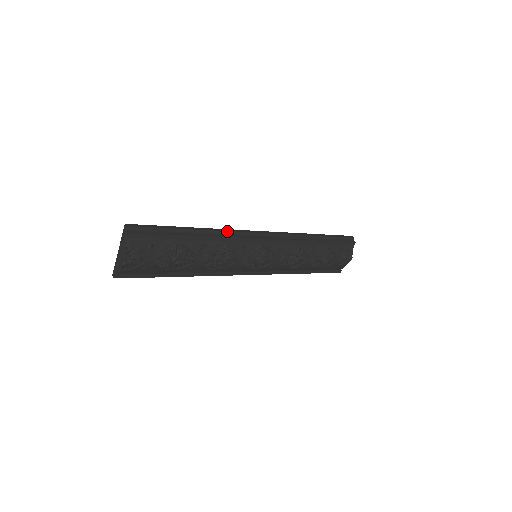
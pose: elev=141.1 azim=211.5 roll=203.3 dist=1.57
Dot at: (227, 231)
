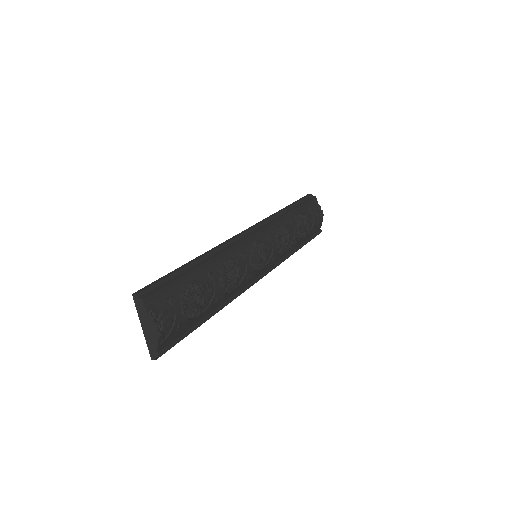
Dot at: (220, 246)
